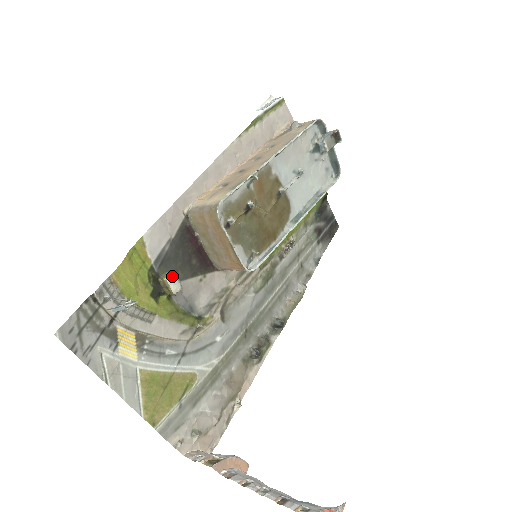
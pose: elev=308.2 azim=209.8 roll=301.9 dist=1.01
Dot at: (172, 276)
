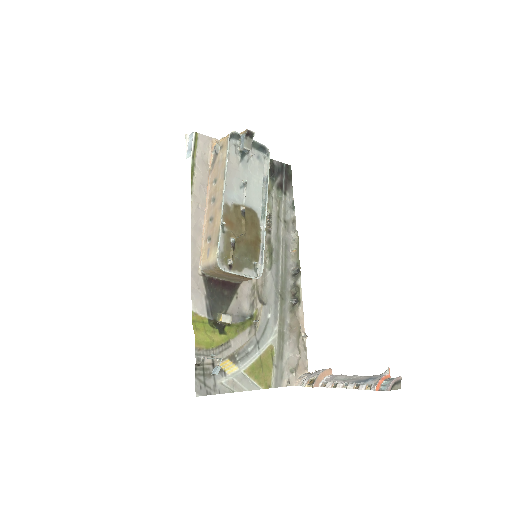
Dot at: (223, 316)
